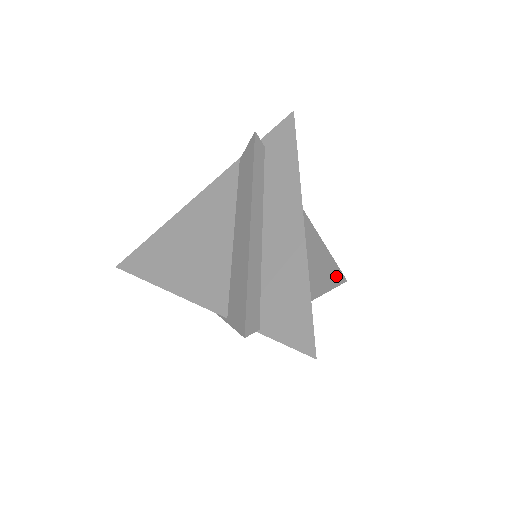
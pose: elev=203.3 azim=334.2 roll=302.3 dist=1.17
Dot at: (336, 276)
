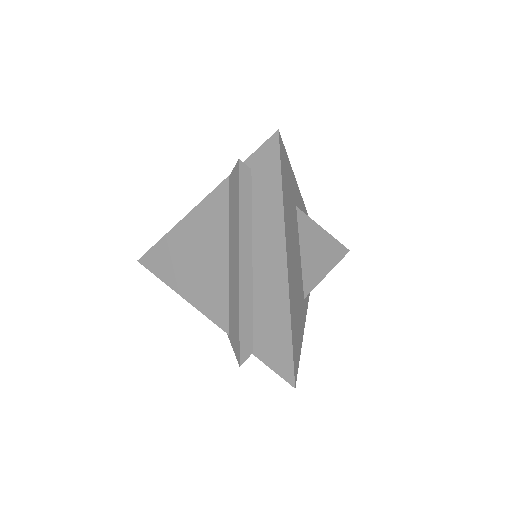
Dot at: (337, 254)
